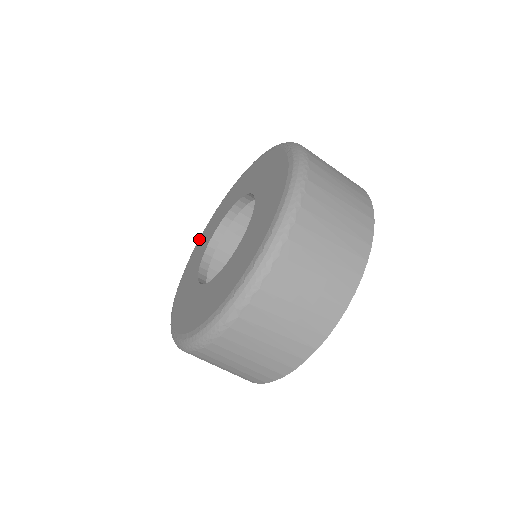
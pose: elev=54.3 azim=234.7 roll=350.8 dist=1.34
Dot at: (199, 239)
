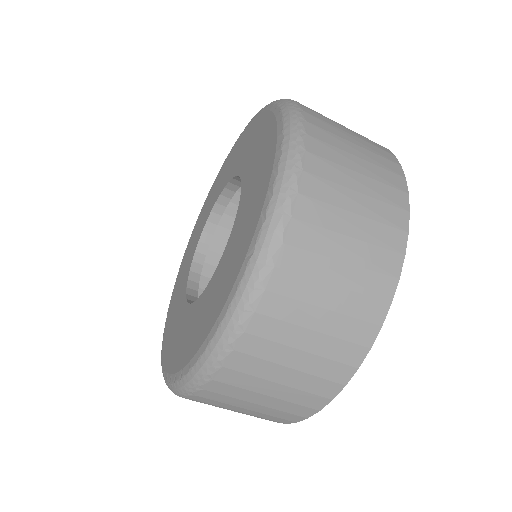
Dot at: (171, 297)
